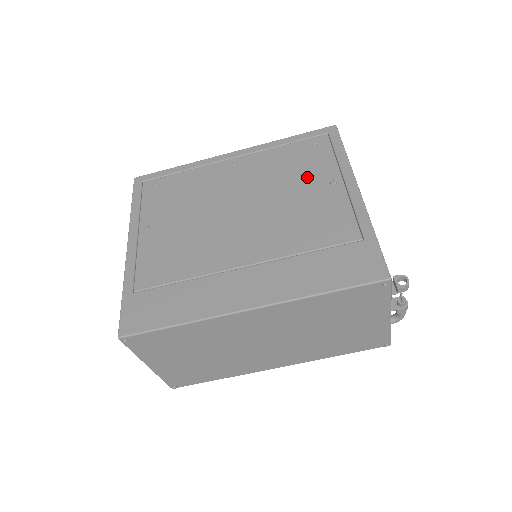
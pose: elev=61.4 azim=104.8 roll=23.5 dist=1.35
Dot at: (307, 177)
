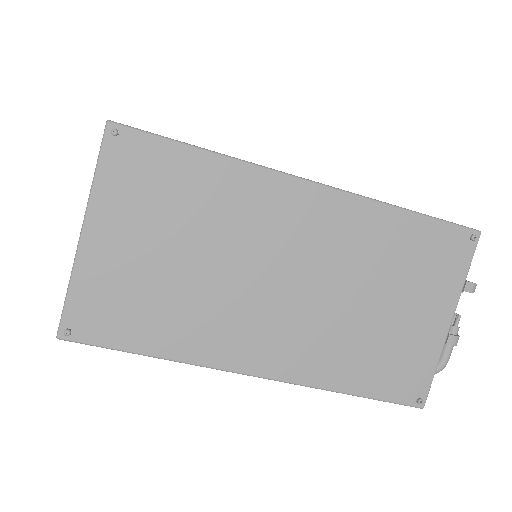
Dot at: occluded
